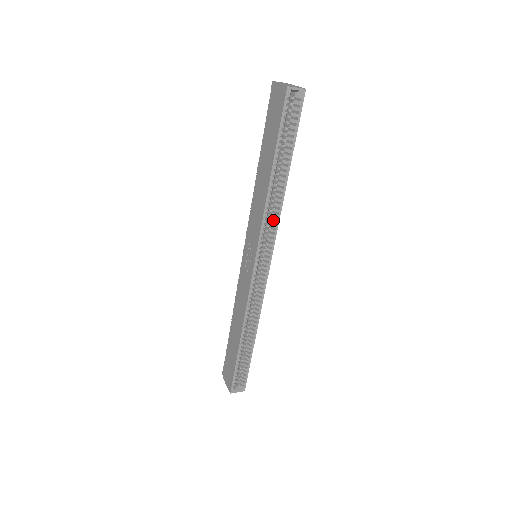
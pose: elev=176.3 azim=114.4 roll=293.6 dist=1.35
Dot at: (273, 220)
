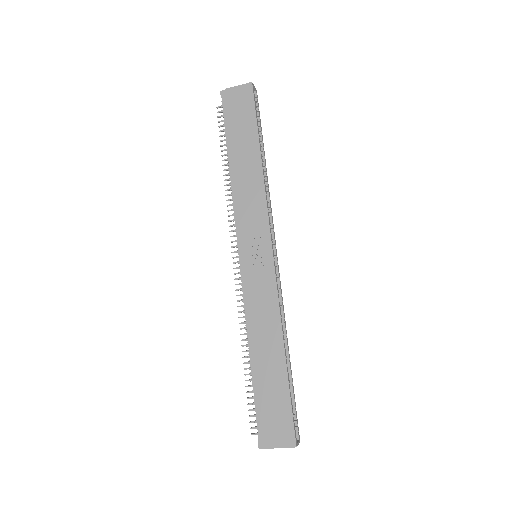
Dot at: occluded
